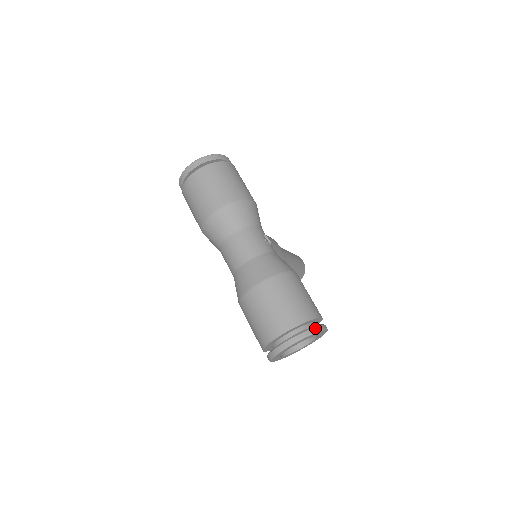
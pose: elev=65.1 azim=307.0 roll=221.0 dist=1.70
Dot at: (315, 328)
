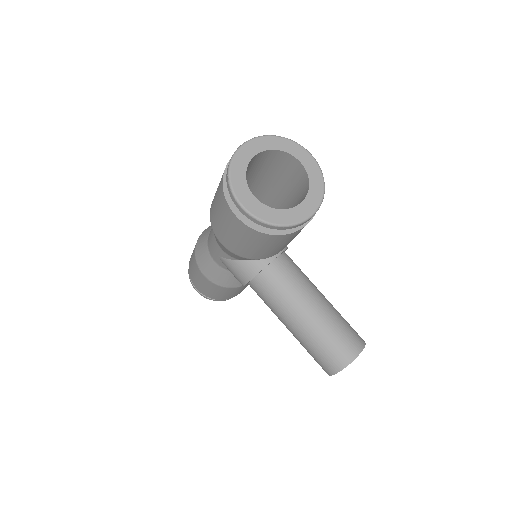
Dot at: (286, 141)
